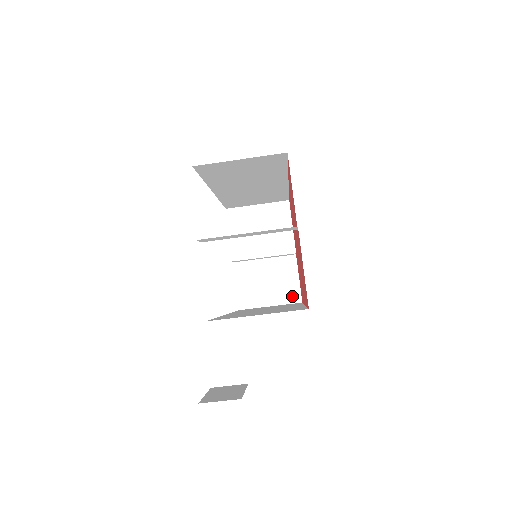
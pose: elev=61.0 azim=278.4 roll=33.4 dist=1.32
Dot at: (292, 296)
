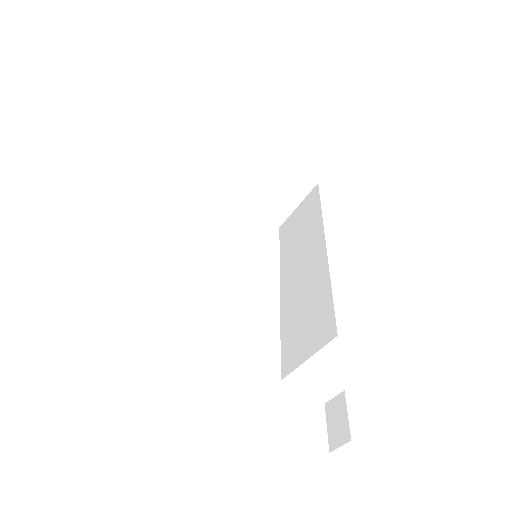
Dot at: (305, 186)
